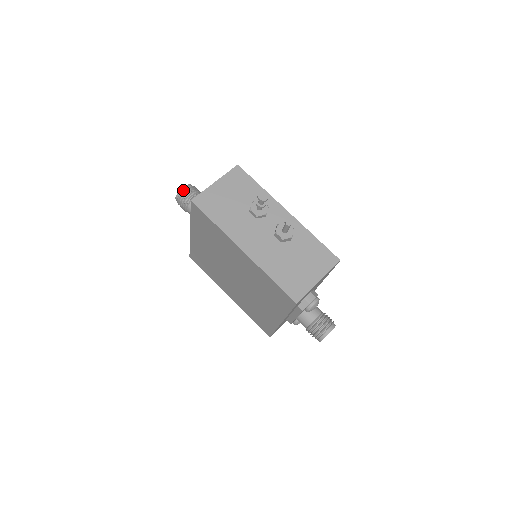
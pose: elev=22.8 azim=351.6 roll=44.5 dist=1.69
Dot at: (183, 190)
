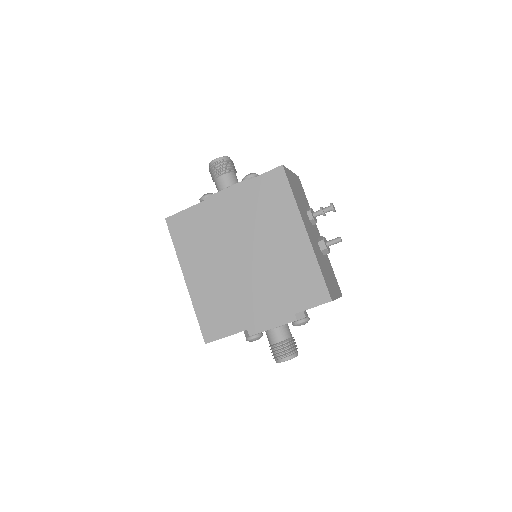
Dot at: (229, 159)
